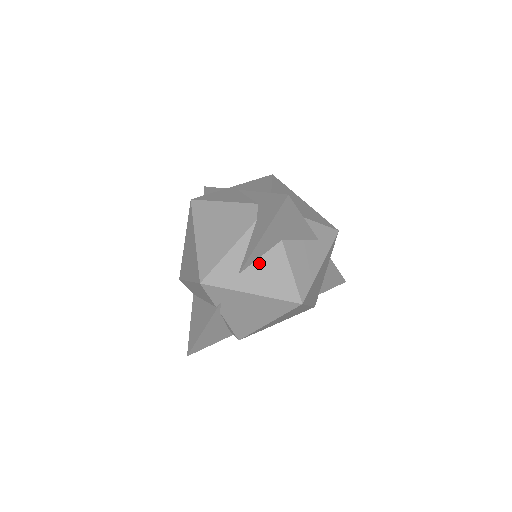
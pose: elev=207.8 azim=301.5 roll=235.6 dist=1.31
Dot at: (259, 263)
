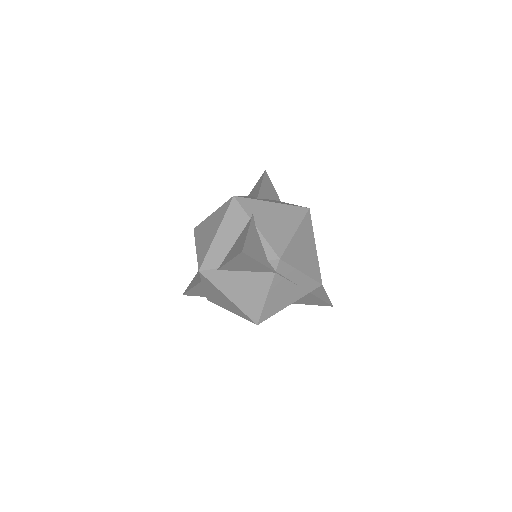
Dot at: occluded
